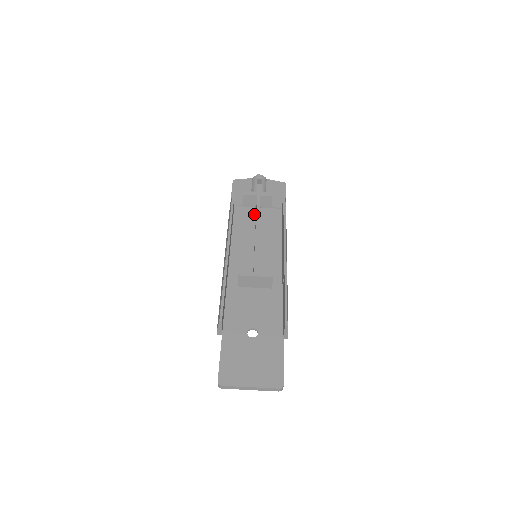
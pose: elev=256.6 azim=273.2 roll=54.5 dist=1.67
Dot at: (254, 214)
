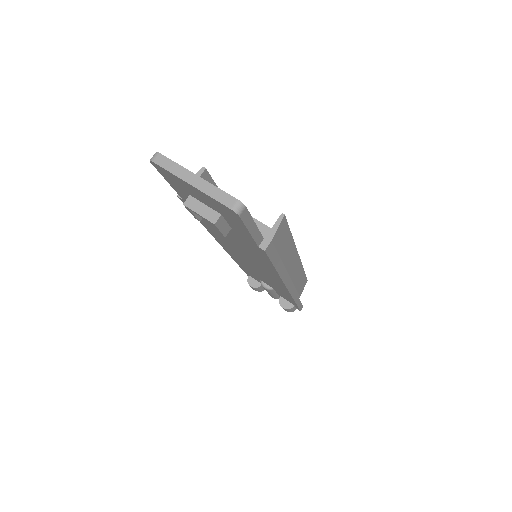
Dot at: occluded
